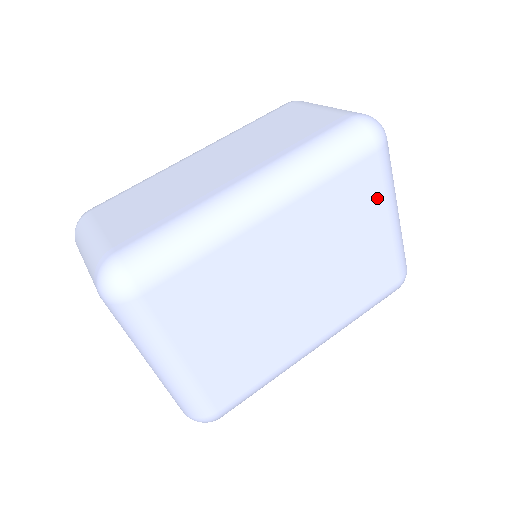
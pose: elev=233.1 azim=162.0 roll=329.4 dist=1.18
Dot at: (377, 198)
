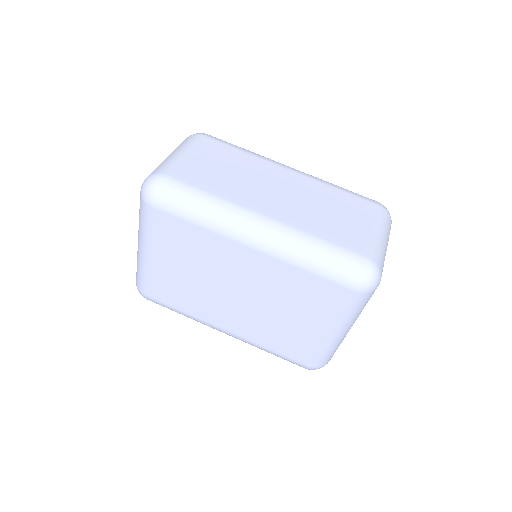
Dot at: (329, 311)
